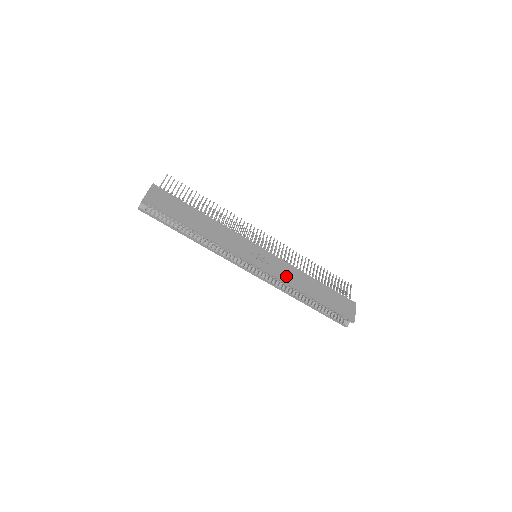
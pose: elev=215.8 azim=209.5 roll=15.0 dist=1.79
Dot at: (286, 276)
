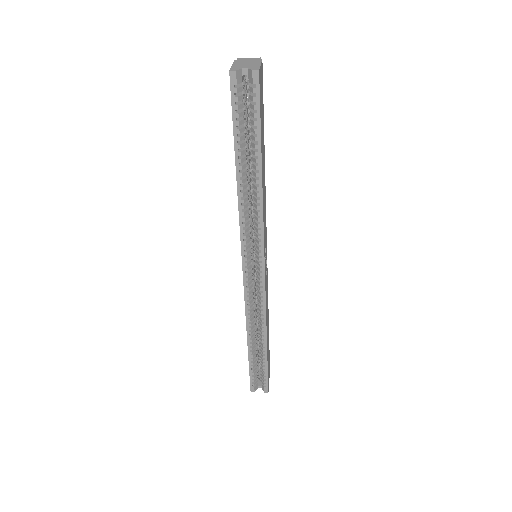
Dot at: occluded
